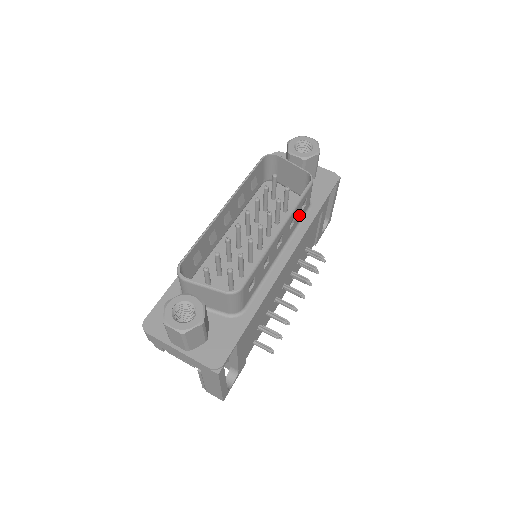
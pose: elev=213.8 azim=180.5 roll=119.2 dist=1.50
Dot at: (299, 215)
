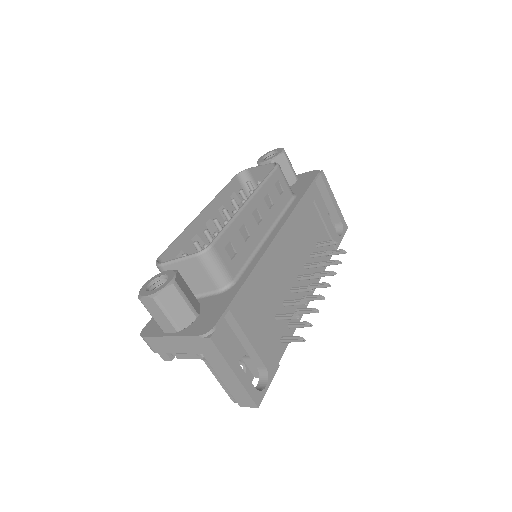
Dot at: (278, 198)
